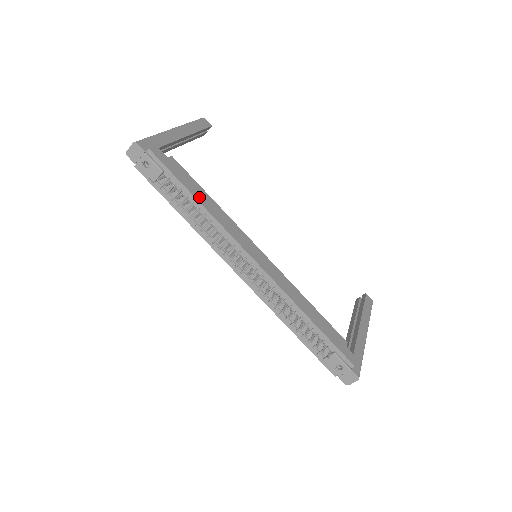
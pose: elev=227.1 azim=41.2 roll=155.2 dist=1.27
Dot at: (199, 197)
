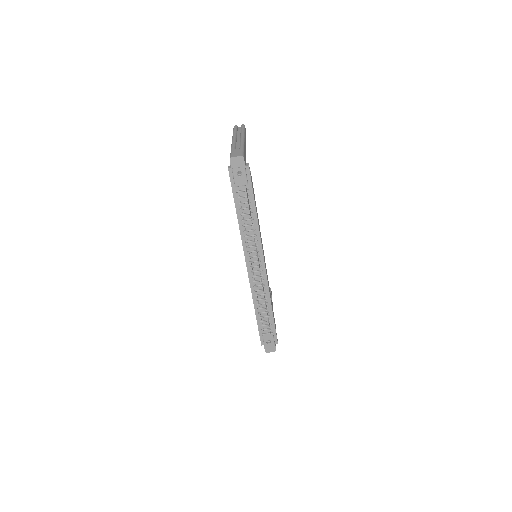
Dot at: (256, 210)
